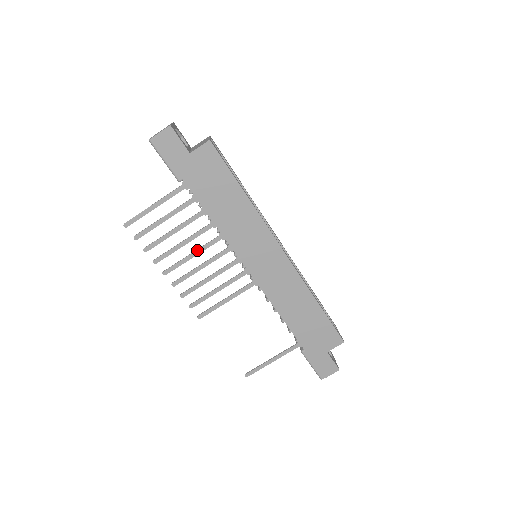
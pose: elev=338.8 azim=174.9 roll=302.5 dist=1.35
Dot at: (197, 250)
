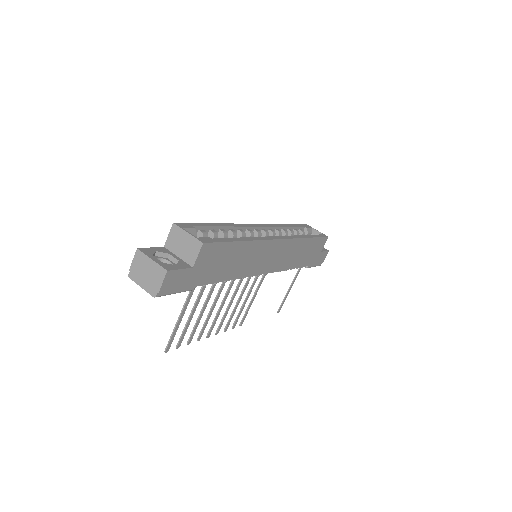
Dot at: (223, 302)
